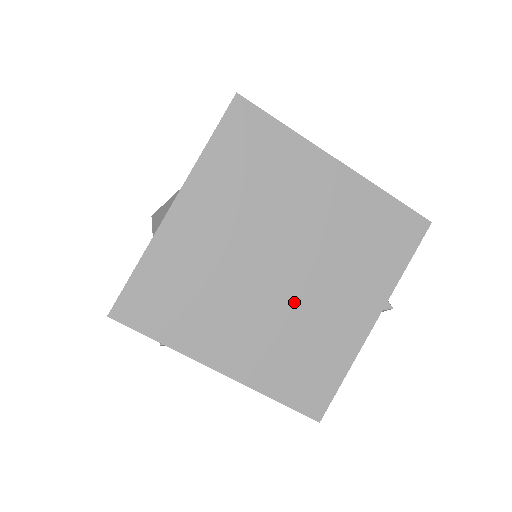
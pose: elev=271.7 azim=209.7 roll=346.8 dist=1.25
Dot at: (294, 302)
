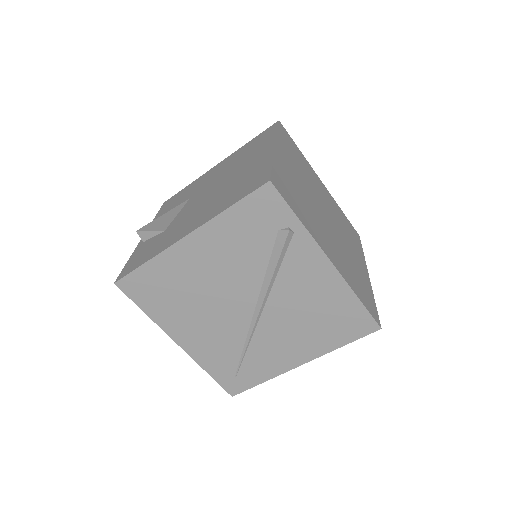
Dot at: (339, 240)
